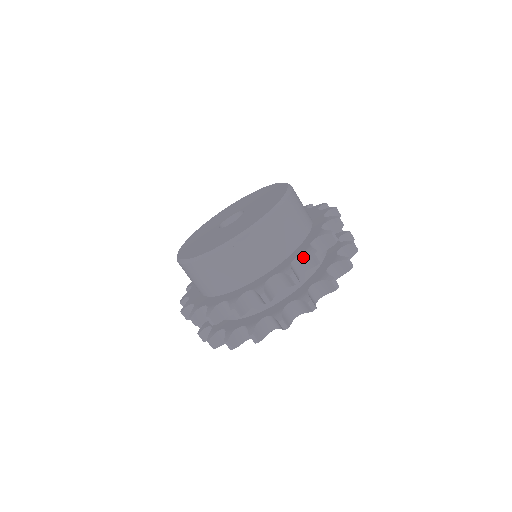
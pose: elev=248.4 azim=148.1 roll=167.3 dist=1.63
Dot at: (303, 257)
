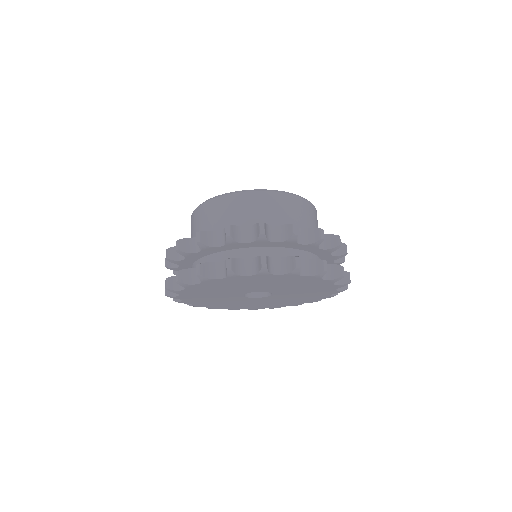
Dot at: (254, 228)
